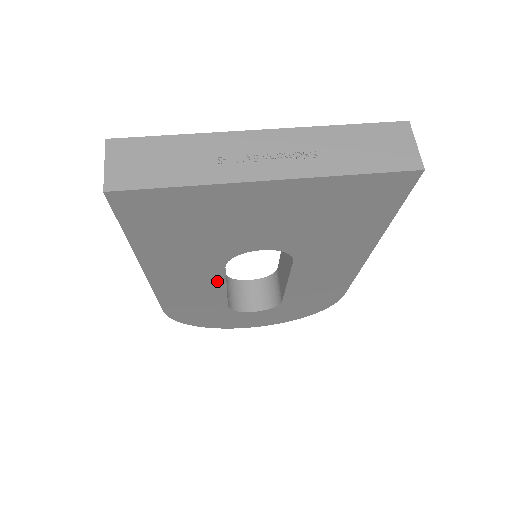
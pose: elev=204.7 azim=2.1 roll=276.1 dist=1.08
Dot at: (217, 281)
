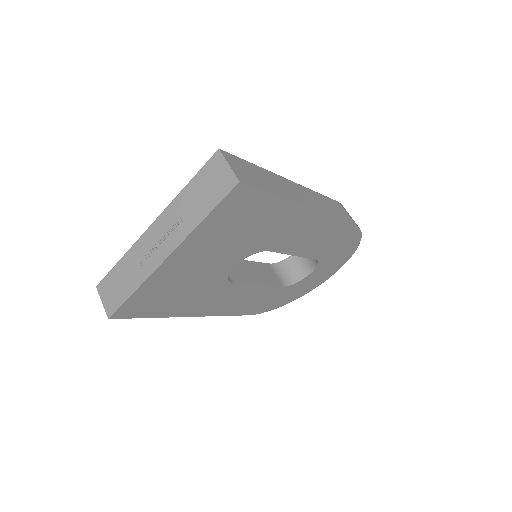
Dot at: (245, 288)
